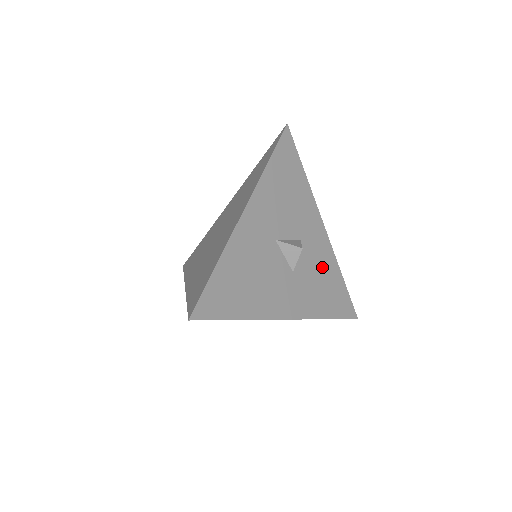
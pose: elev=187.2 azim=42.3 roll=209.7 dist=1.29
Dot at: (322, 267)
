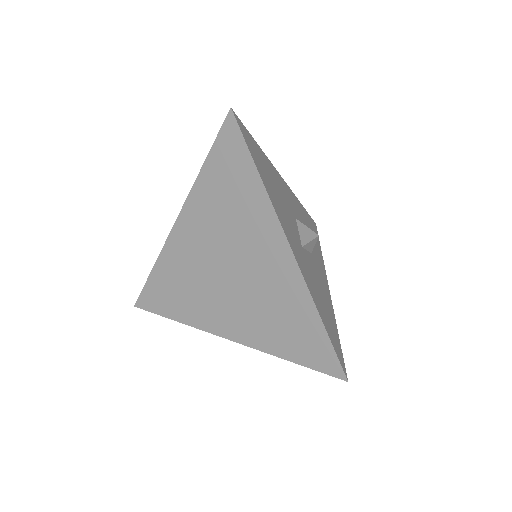
Dot at: (323, 293)
